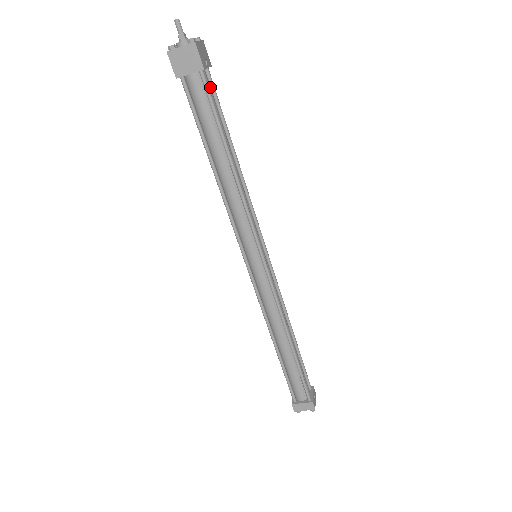
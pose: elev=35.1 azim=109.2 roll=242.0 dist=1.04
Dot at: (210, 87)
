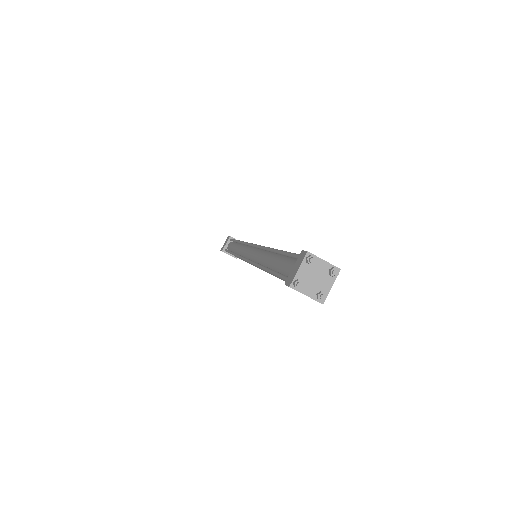
Dot at: occluded
